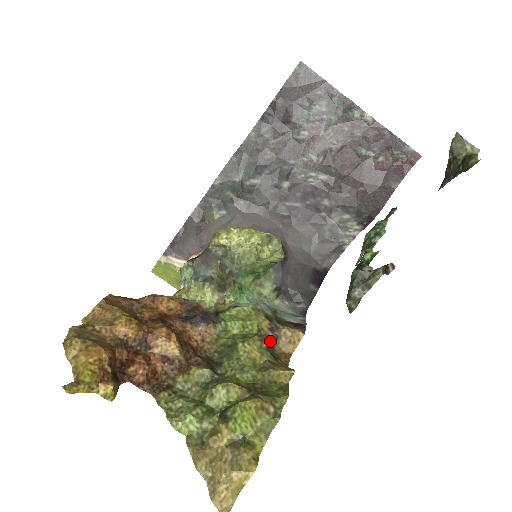
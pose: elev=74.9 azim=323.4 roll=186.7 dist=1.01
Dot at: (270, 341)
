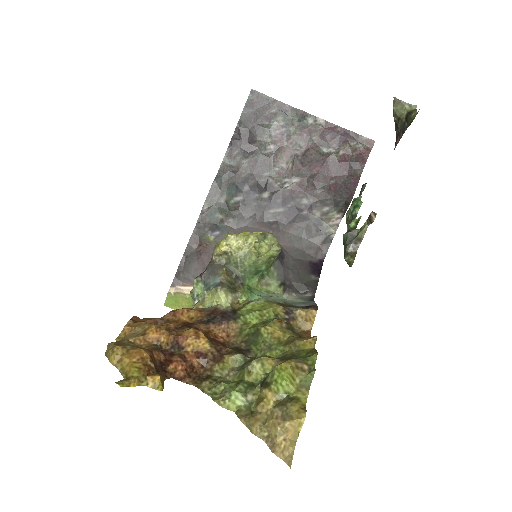
Dot at: (288, 323)
